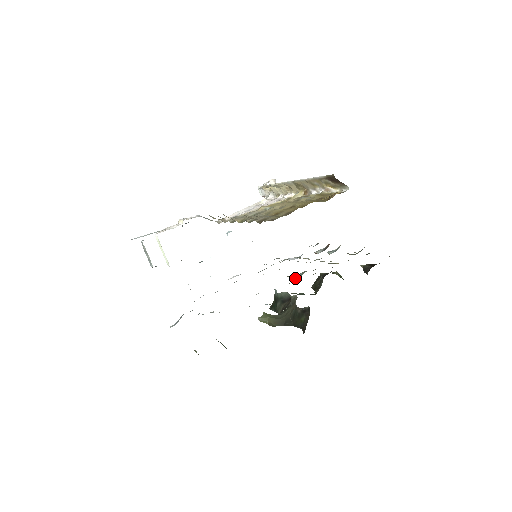
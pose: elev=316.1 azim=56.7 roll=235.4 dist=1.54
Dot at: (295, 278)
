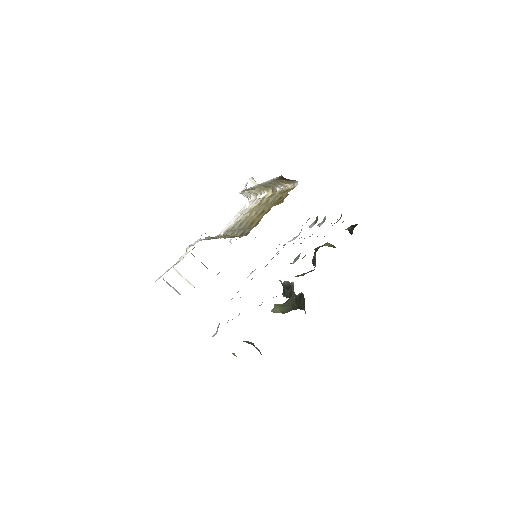
Dot at: (294, 262)
